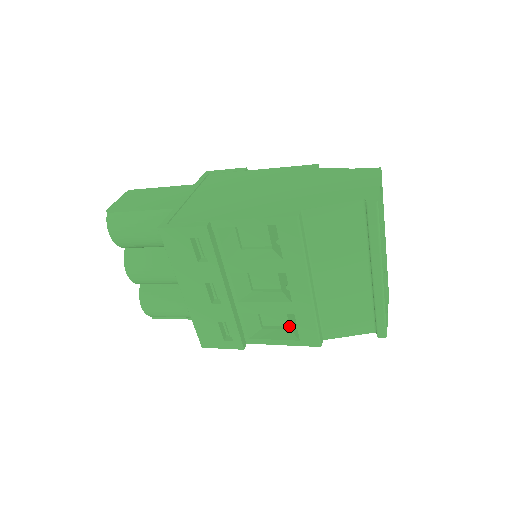
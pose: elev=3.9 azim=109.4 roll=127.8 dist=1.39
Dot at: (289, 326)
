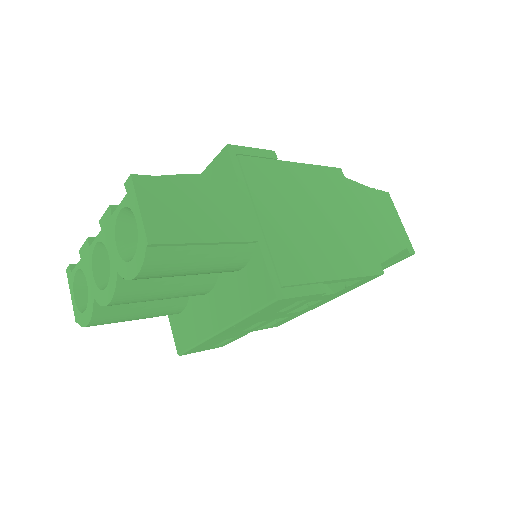
Dot at: occluded
